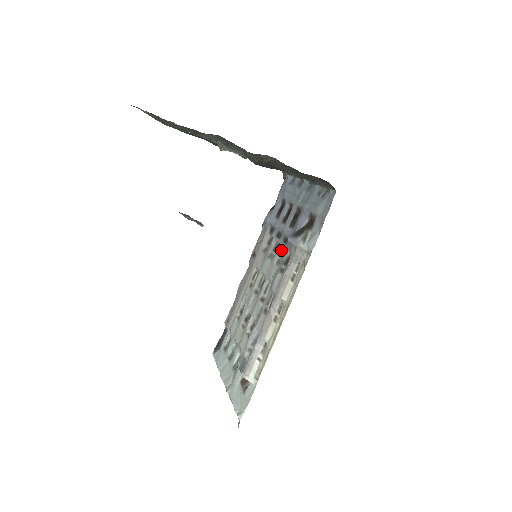
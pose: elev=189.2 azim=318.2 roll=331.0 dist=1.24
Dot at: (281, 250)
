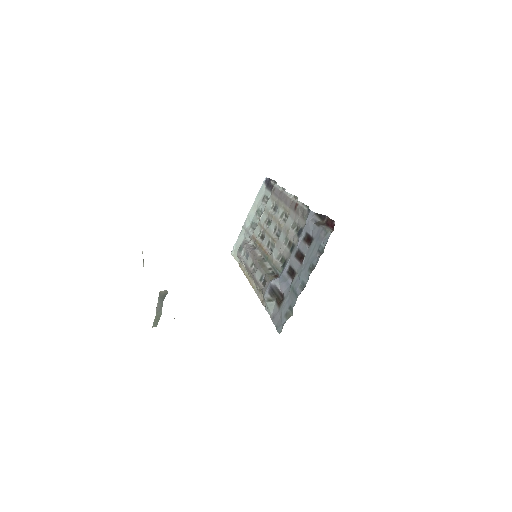
Dot at: (284, 257)
